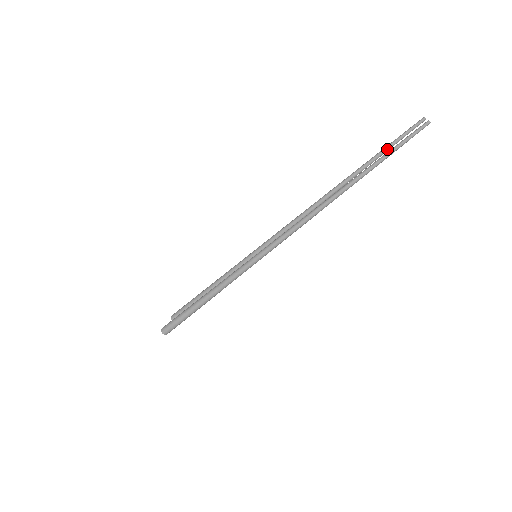
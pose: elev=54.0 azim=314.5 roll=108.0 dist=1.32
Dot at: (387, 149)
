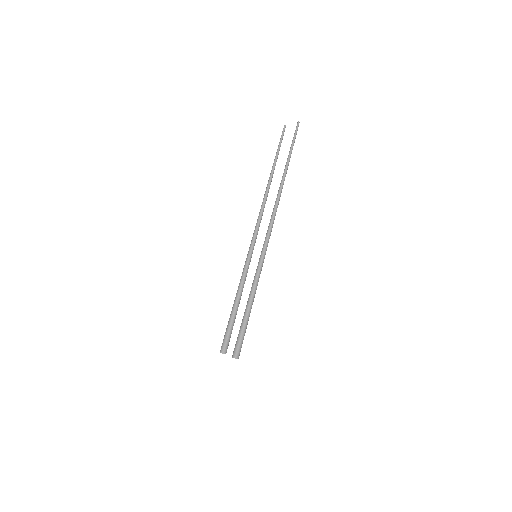
Dot at: (279, 150)
